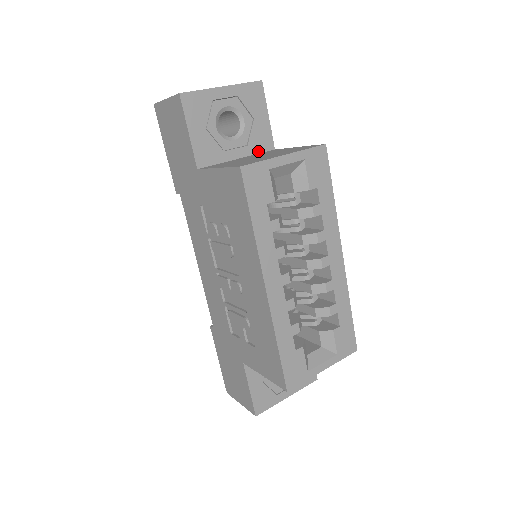
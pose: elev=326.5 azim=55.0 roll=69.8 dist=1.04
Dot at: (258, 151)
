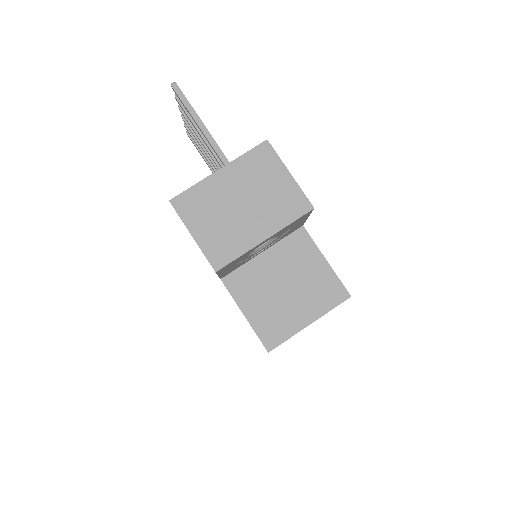
Dot at: (285, 237)
